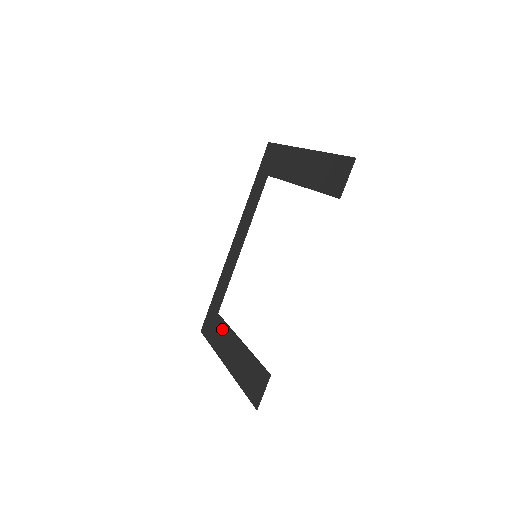
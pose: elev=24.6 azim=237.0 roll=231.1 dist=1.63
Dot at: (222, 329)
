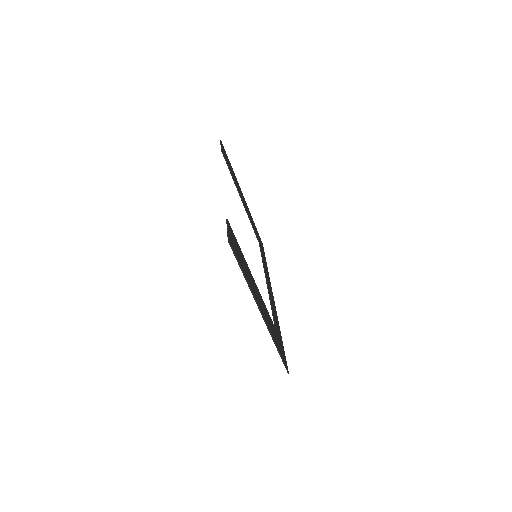
Dot at: occluded
